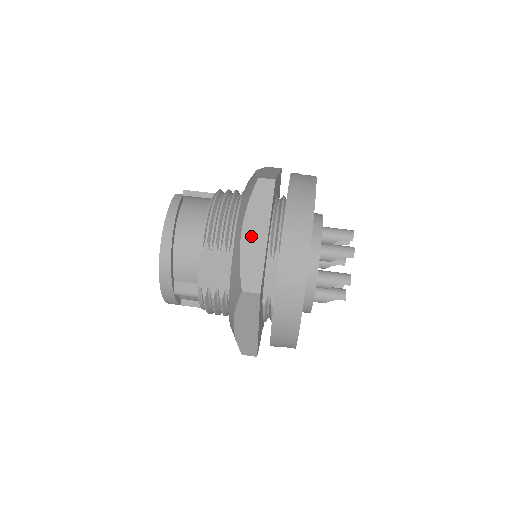
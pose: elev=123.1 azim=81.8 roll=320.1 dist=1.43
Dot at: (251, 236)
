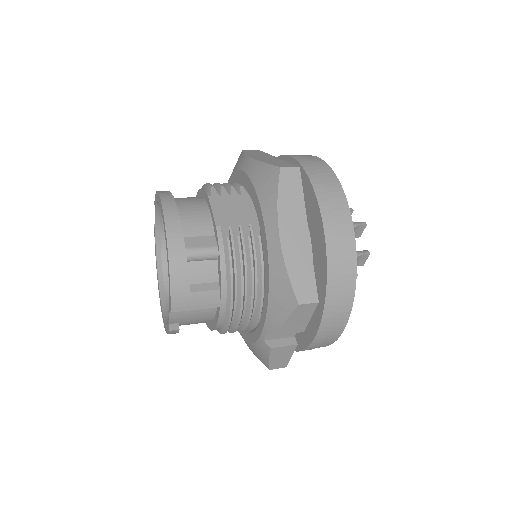
Dot at: (261, 158)
